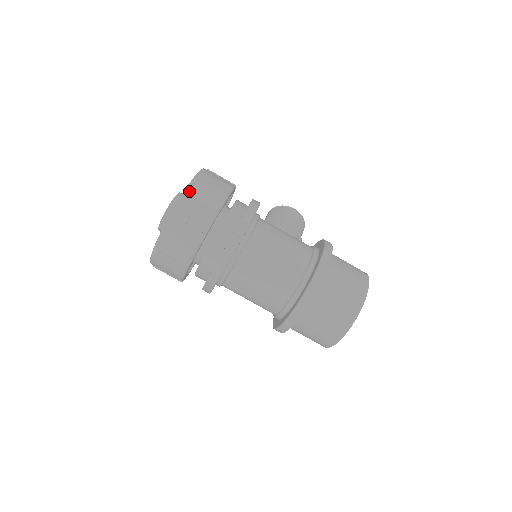
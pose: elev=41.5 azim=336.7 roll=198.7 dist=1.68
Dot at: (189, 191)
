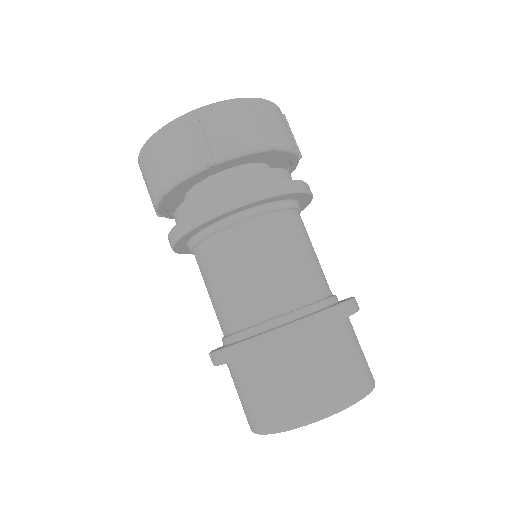
Dot at: (277, 109)
